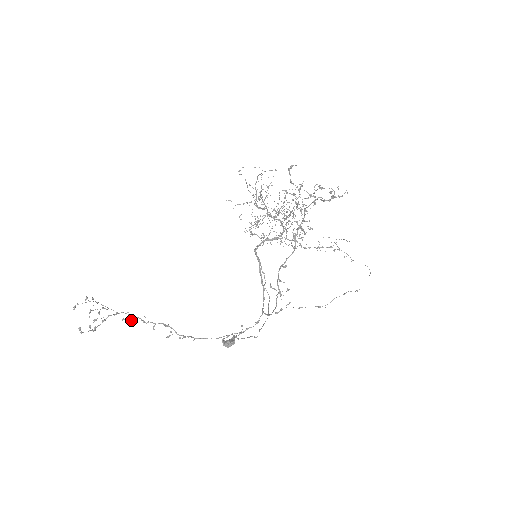
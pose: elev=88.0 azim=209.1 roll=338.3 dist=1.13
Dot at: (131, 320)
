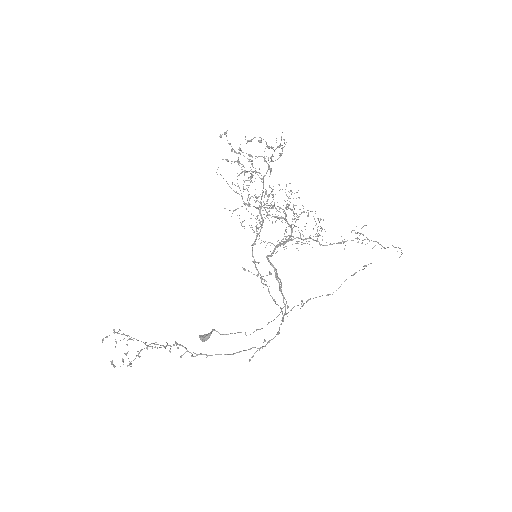
Dot at: occluded
